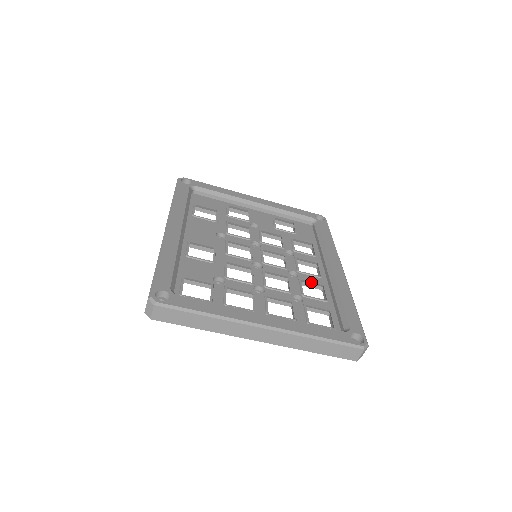
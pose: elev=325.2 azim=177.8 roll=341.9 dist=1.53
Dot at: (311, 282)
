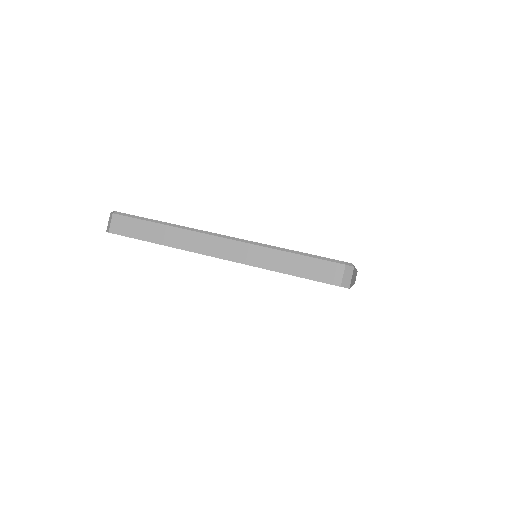
Dot at: occluded
